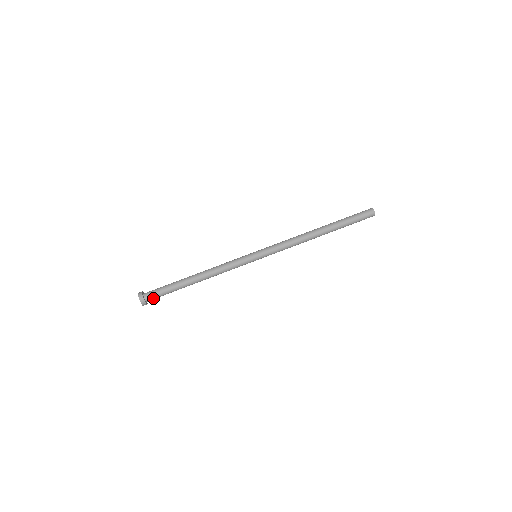
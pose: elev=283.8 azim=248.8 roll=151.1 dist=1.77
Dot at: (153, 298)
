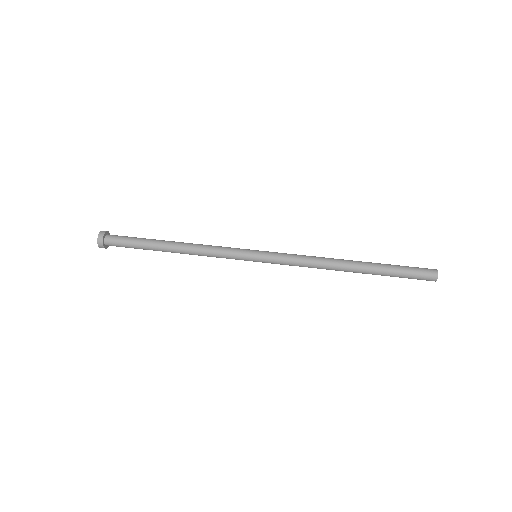
Dot at: (115, 238)
